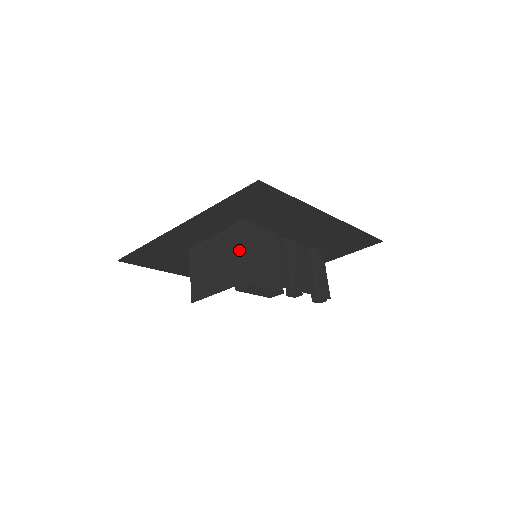
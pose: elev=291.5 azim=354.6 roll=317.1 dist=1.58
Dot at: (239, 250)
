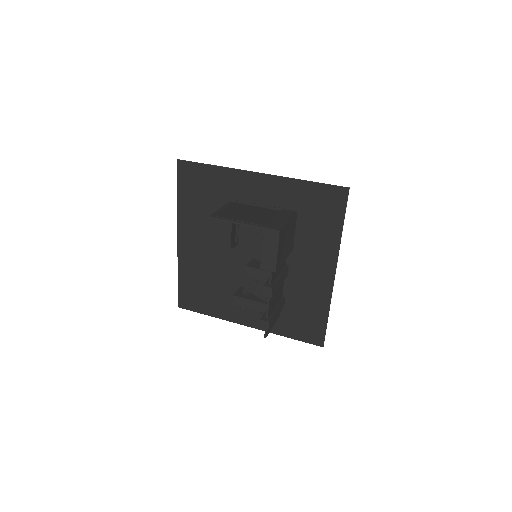
Dot at: (283, 218)
